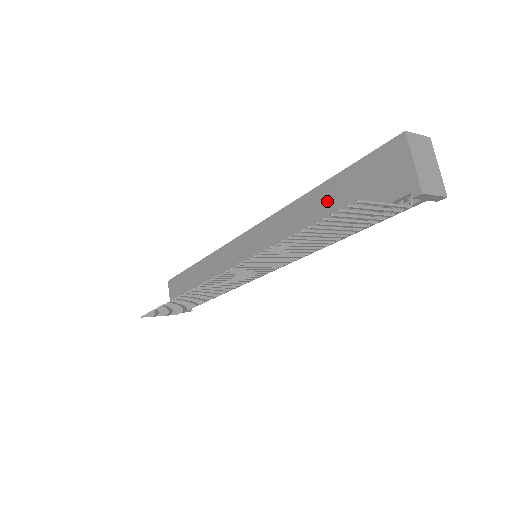
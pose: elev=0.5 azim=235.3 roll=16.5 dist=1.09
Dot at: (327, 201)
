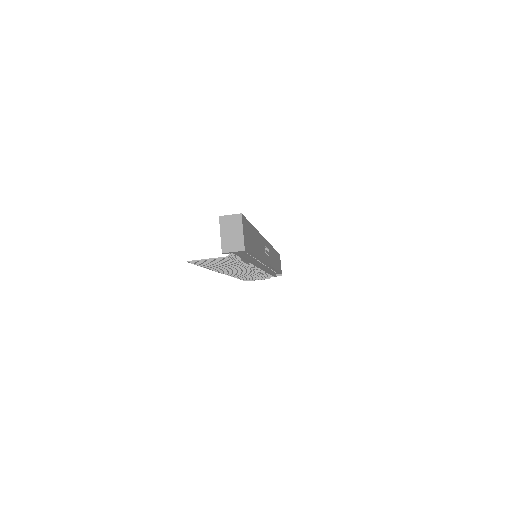
Dot at: occluded
